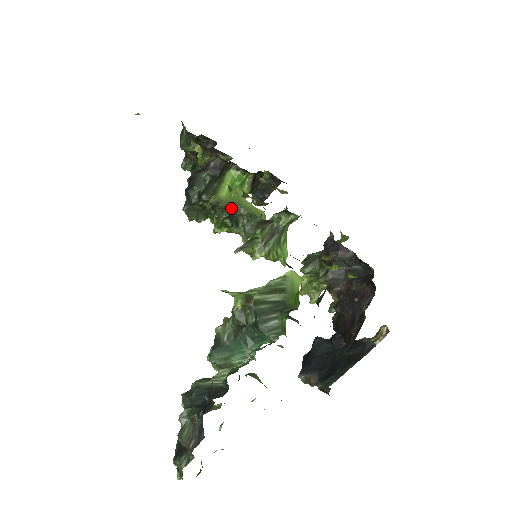
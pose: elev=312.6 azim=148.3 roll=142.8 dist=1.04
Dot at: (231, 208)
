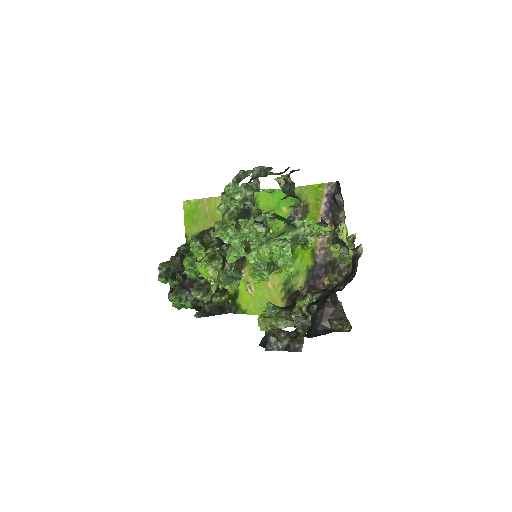
Dot at: occluded
